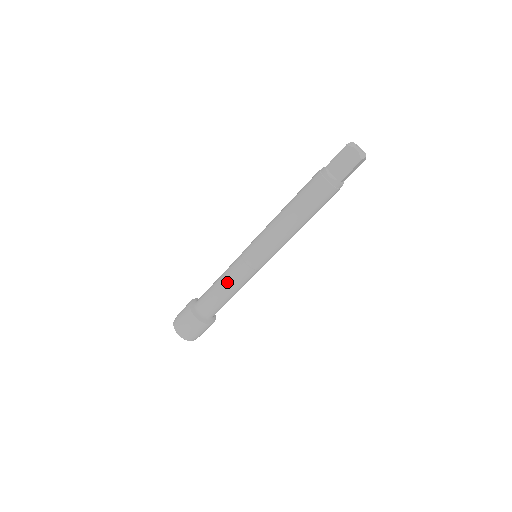
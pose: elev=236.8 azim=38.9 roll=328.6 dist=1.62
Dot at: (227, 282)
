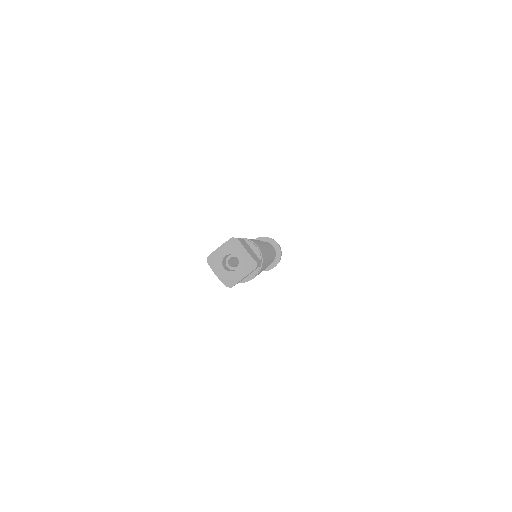
Dot at: occluded
